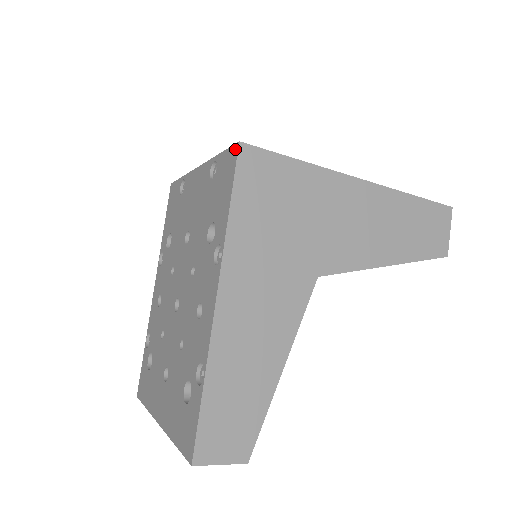
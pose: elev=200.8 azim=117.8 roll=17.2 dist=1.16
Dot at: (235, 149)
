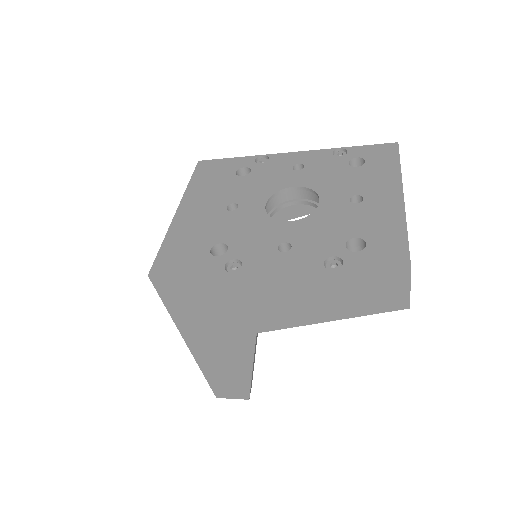
Dot at: occluded
